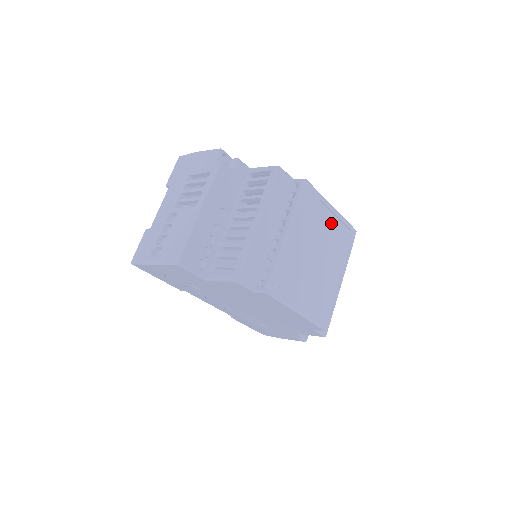
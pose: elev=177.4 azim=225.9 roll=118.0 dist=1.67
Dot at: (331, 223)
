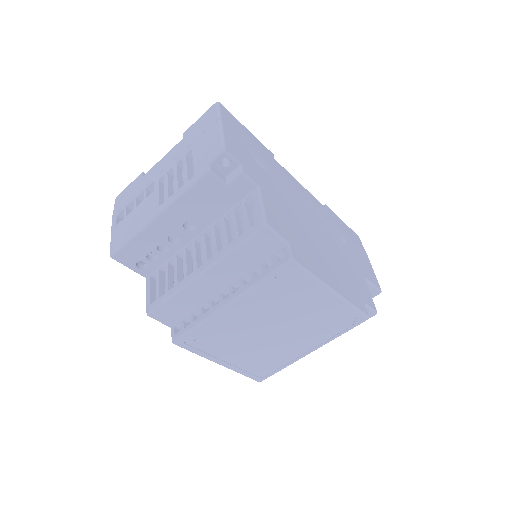
Dot at: (320, 306)
